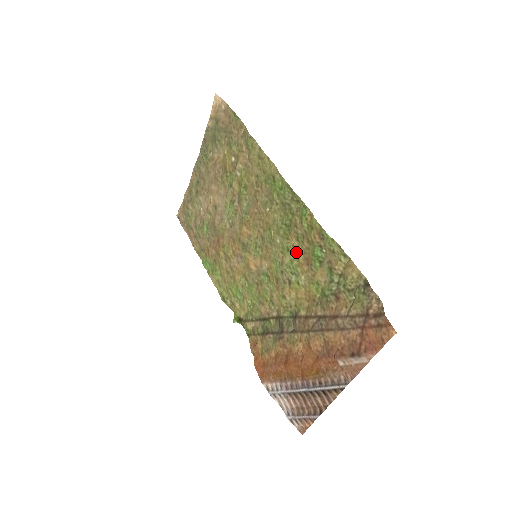
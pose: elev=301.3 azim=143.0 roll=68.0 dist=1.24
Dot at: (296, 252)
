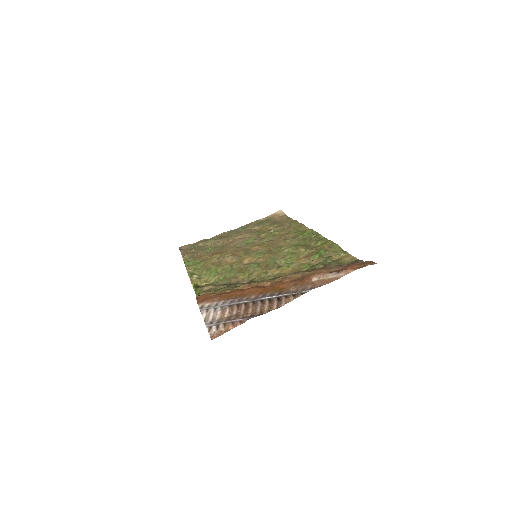
Dot at: (300, 254)
